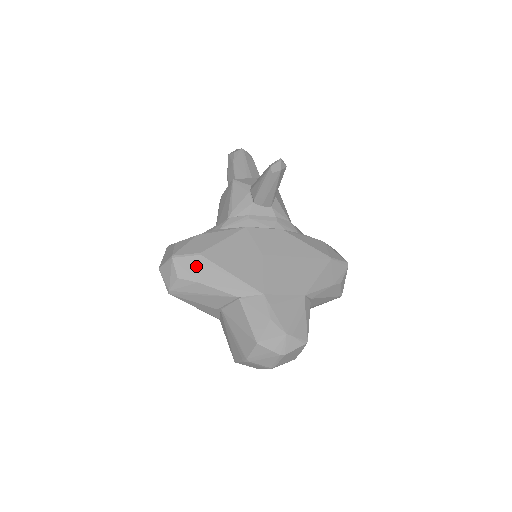
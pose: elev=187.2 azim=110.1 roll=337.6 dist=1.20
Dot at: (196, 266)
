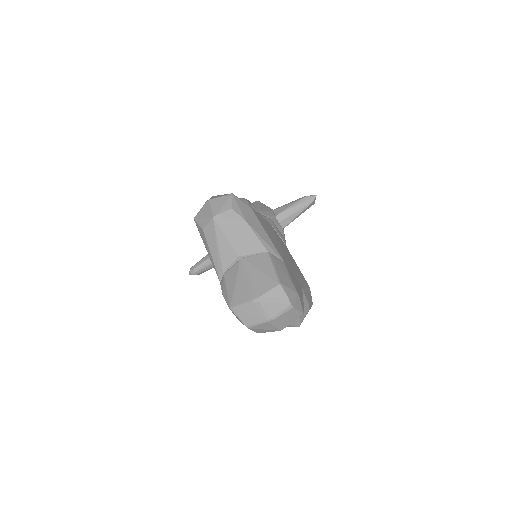
Dot at: (247, 211)
